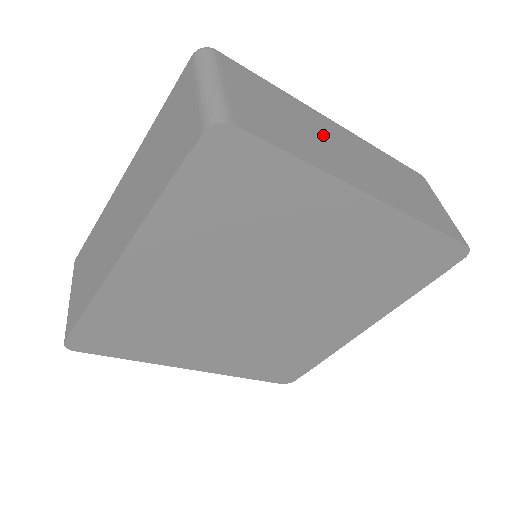
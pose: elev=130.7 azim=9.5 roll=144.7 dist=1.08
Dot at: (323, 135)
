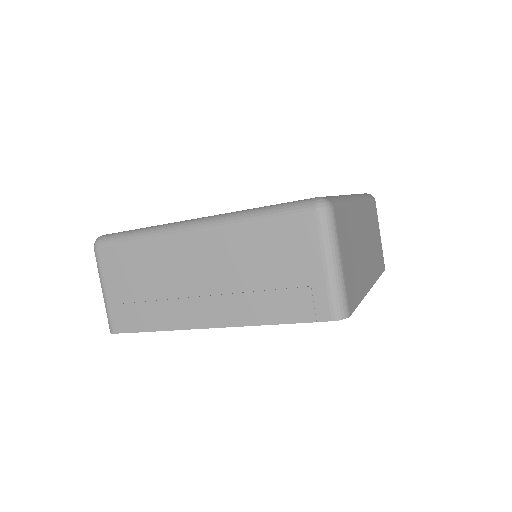
Dot at: (360, 242)
